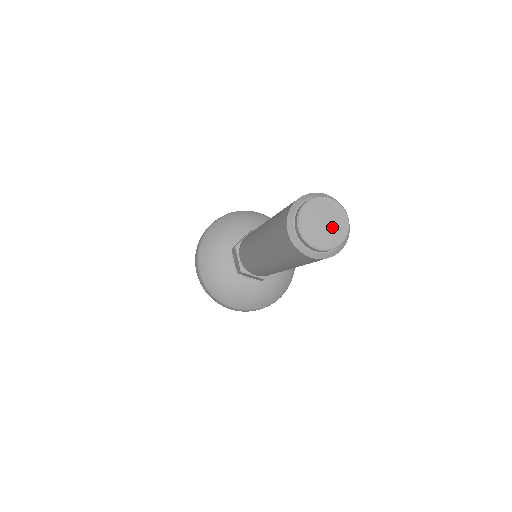
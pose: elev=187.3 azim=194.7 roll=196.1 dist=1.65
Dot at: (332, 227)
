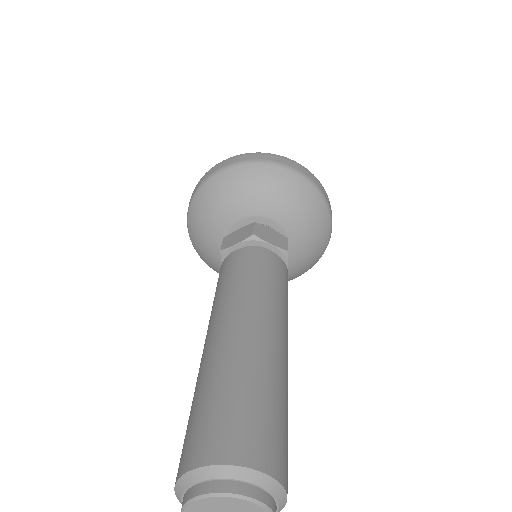
Dot at: out of frame
